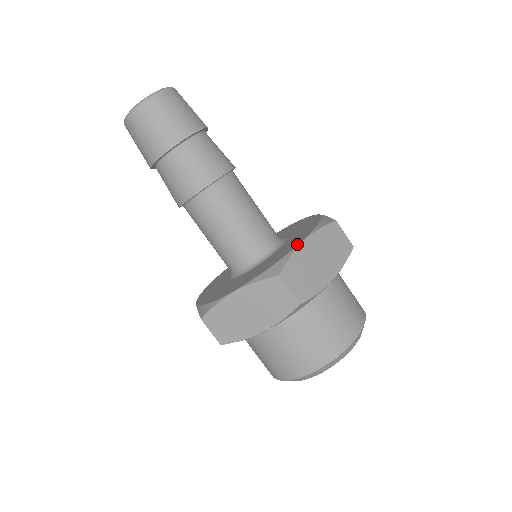
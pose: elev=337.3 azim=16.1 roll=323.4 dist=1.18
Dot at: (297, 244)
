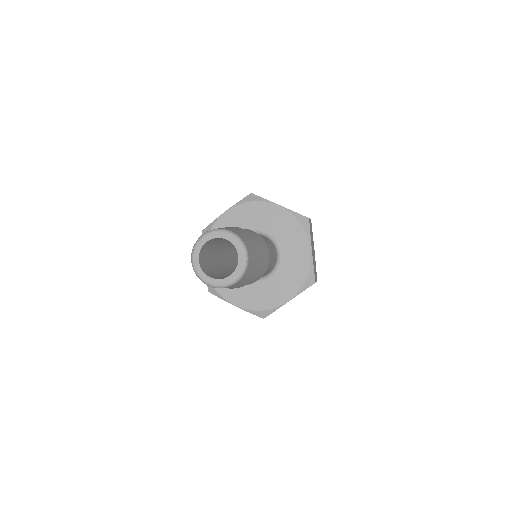
Dot at: (309, 256)
